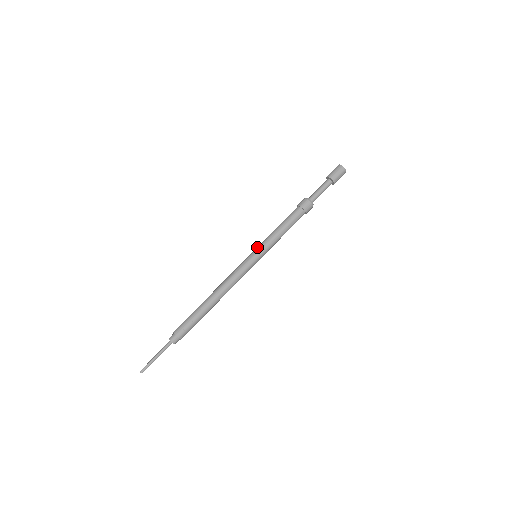
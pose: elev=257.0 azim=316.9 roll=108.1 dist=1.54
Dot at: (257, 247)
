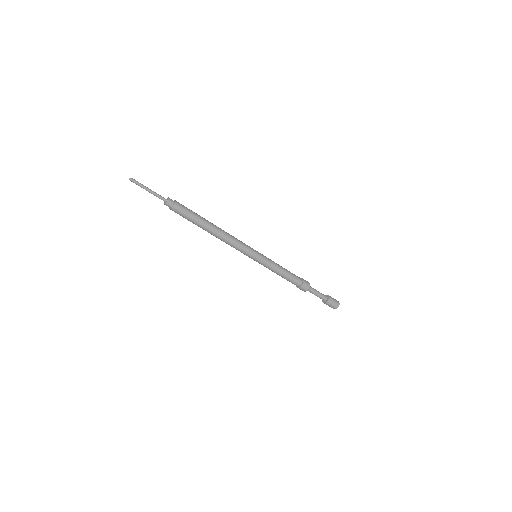
Dot at: occluded
